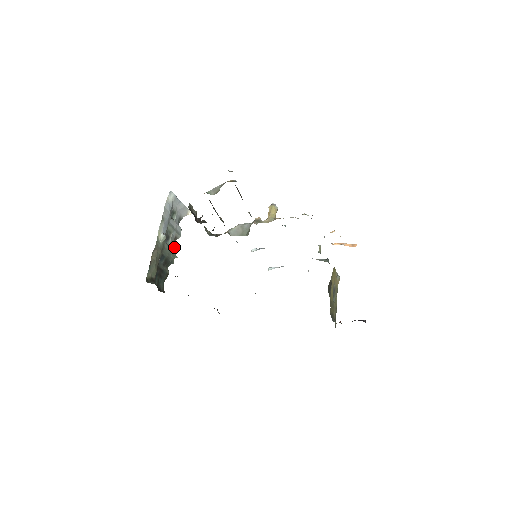
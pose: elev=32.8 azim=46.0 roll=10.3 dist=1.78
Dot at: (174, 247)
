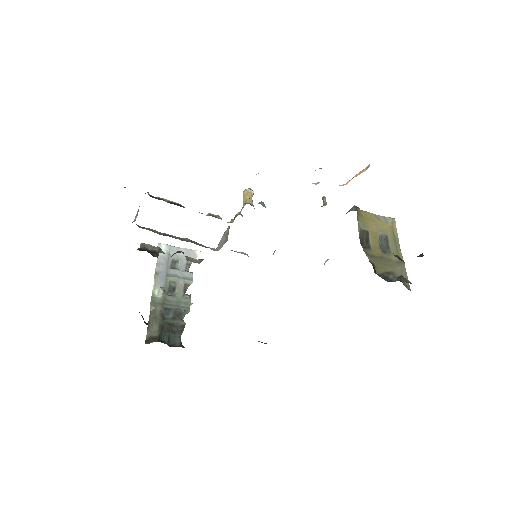
Dot at: (185, 295)
